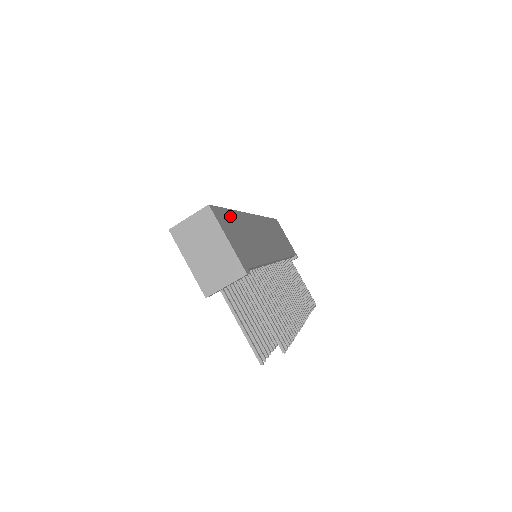
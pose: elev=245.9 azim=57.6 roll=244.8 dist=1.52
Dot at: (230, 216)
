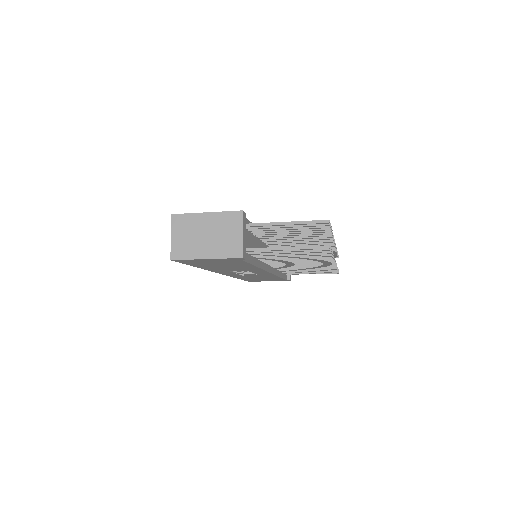
Dot at: occluded
